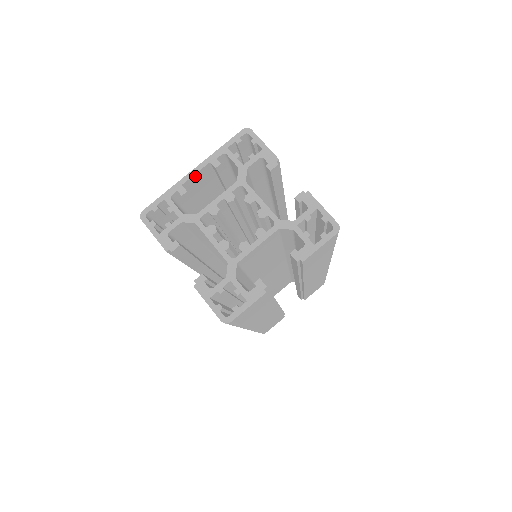
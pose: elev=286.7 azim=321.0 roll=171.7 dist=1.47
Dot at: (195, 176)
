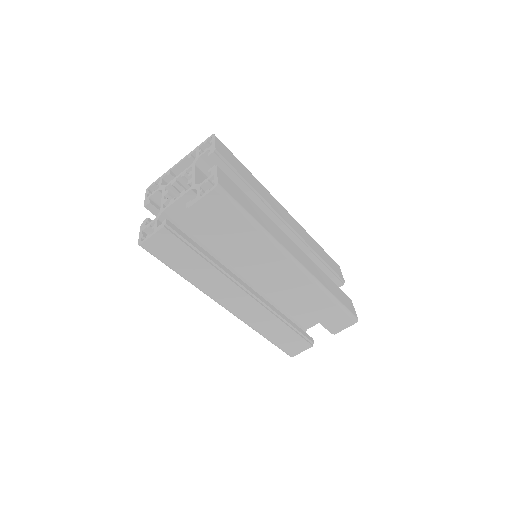
Dot at: (180, 166)
